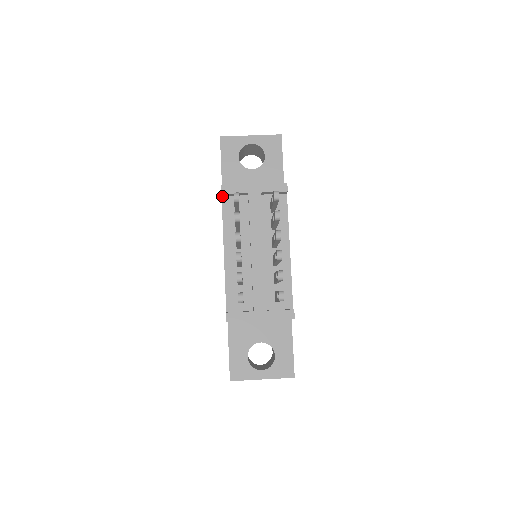
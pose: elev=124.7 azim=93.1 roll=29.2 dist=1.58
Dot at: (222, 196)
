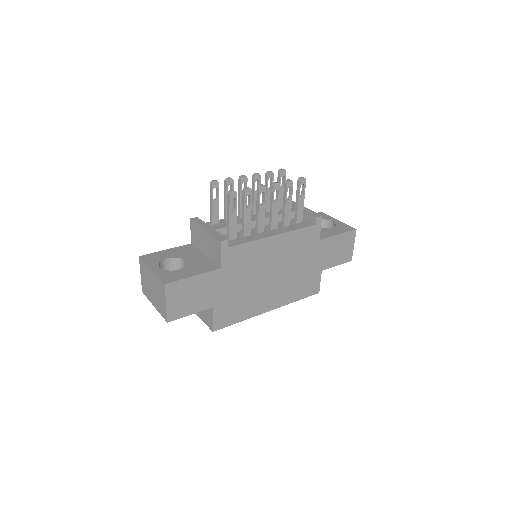
Dot at: occluded
